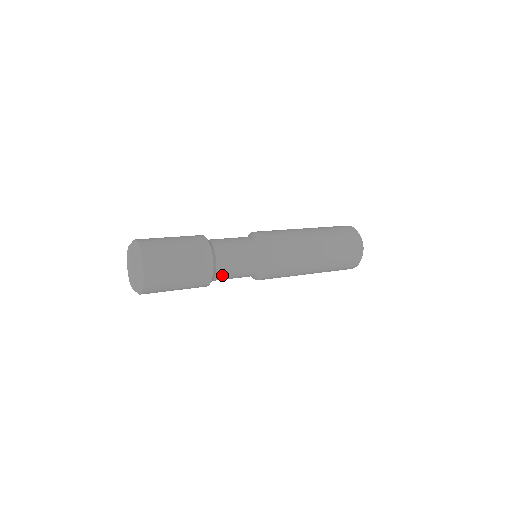
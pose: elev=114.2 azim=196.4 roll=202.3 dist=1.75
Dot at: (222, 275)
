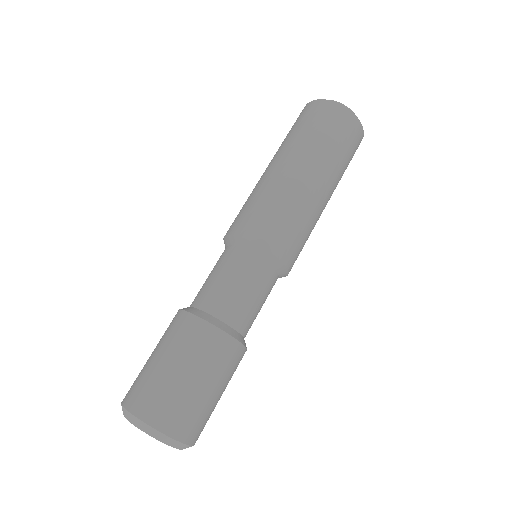
Dot at: (248, 326)
